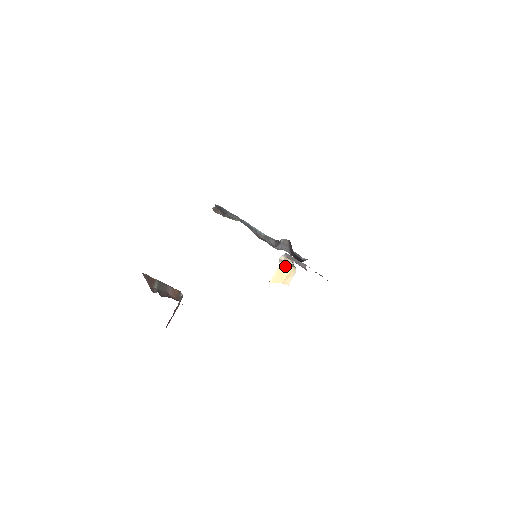
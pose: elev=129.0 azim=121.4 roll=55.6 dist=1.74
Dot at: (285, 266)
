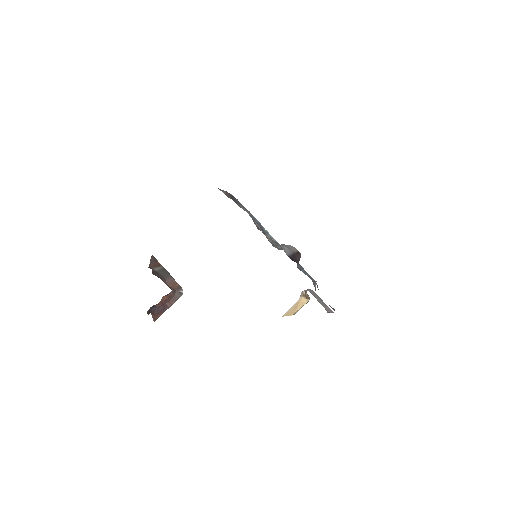
Dot at: (303, 299)
